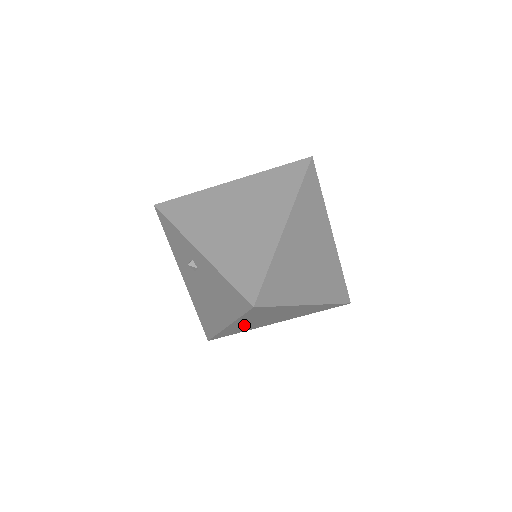
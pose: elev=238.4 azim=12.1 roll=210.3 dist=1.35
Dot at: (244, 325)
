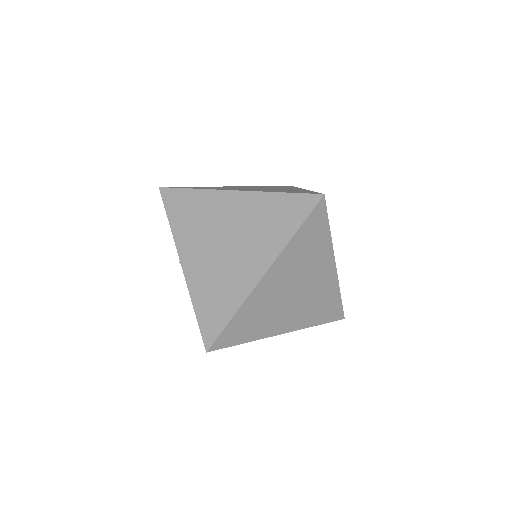
Dot at: occluded
